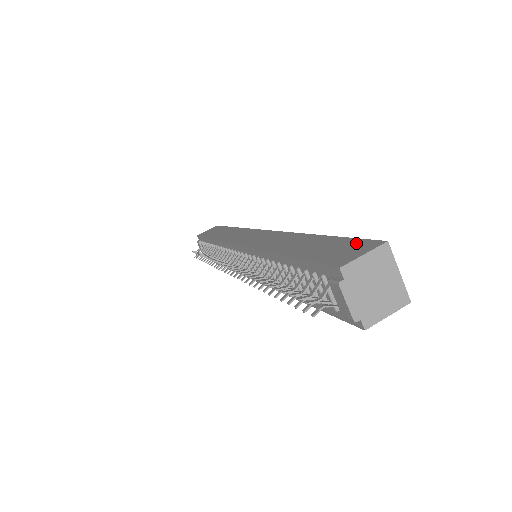
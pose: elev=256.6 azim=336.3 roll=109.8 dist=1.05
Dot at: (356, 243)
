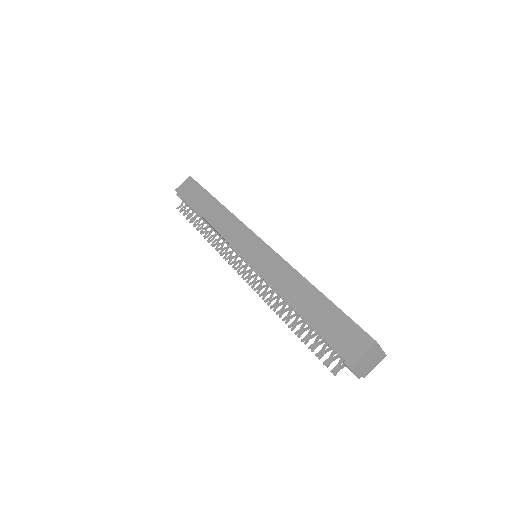
Dot at: (355, 331)
